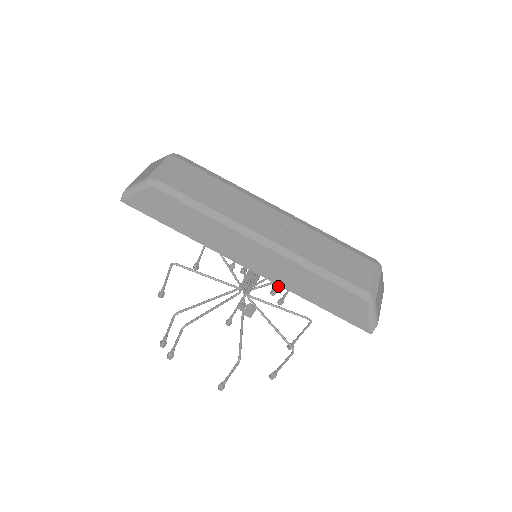
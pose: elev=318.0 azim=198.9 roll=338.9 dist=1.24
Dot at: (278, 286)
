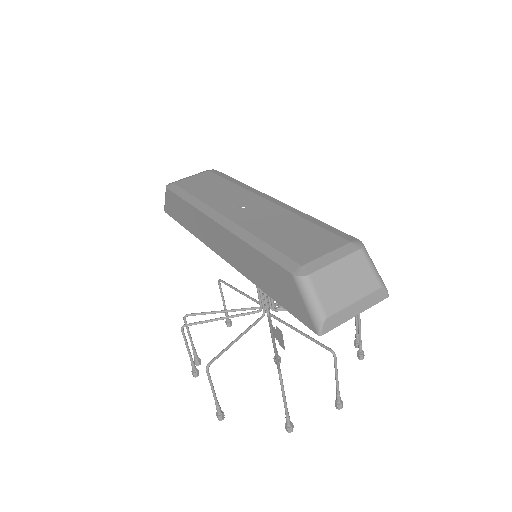
Dot at: (357, 332)
